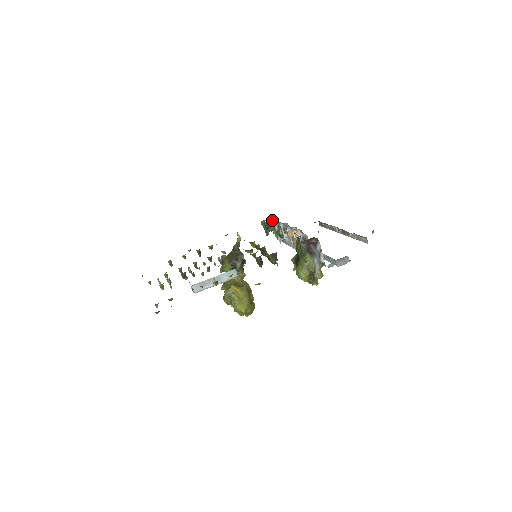
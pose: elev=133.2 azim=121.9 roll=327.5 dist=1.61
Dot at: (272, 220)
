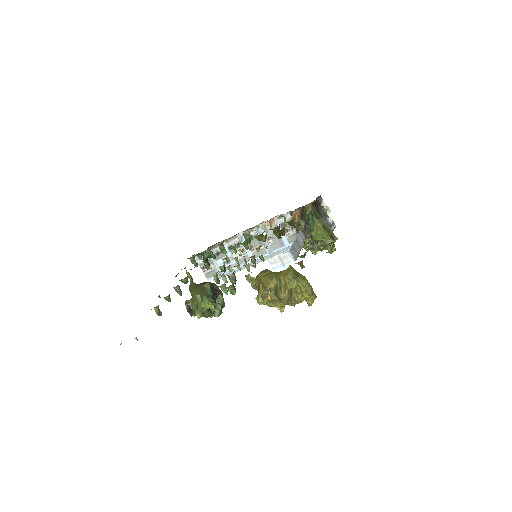
Dot at: occluded
